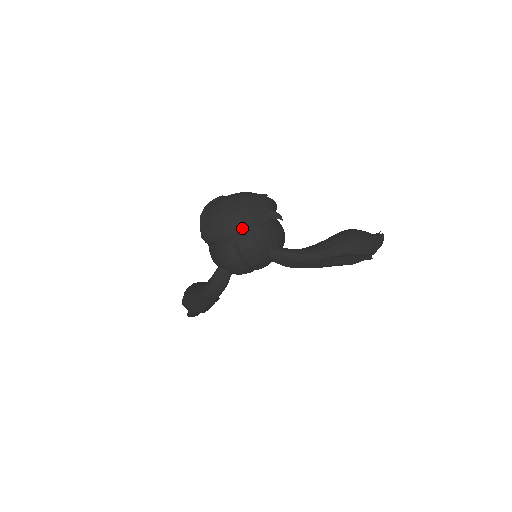
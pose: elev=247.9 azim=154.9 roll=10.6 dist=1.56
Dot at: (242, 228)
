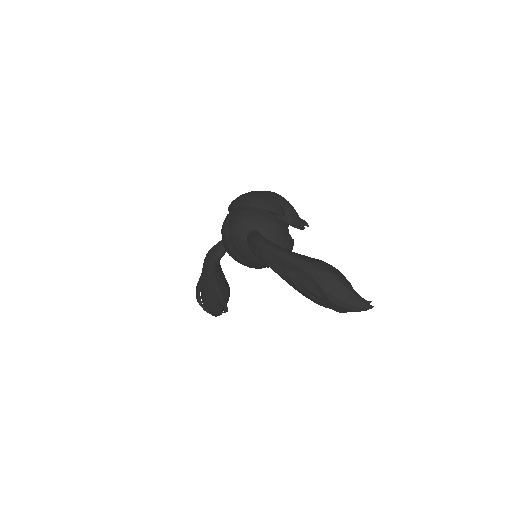
Dot at: (247, 202)
